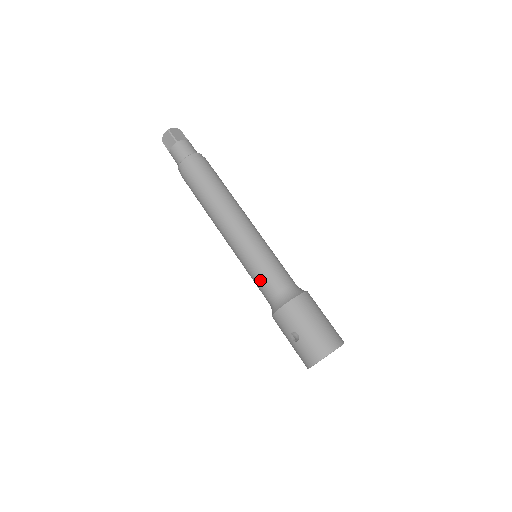
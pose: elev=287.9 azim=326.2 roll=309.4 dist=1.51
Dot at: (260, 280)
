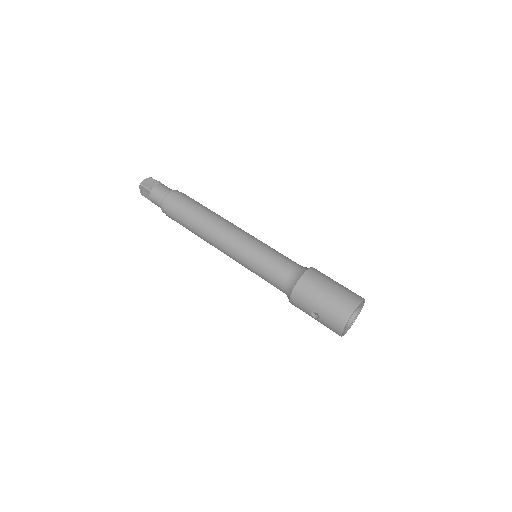
Dot at: (265, 277)
